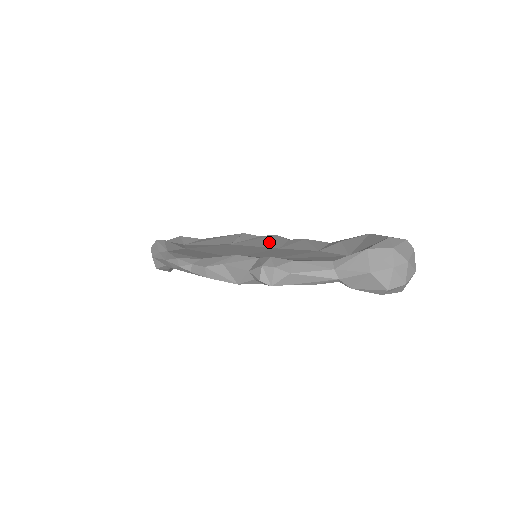
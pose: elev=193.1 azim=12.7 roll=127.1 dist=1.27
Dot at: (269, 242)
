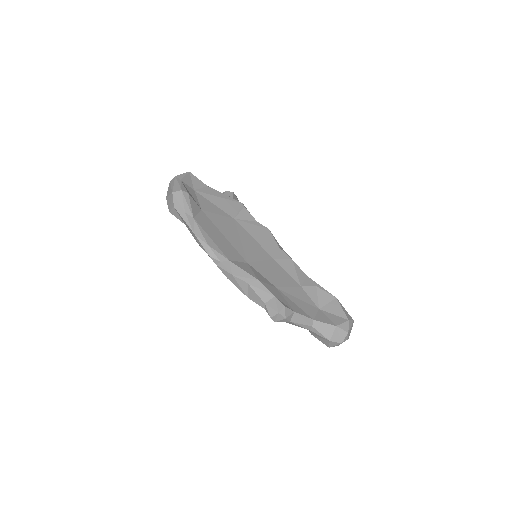
Dot at: (266, 241)
